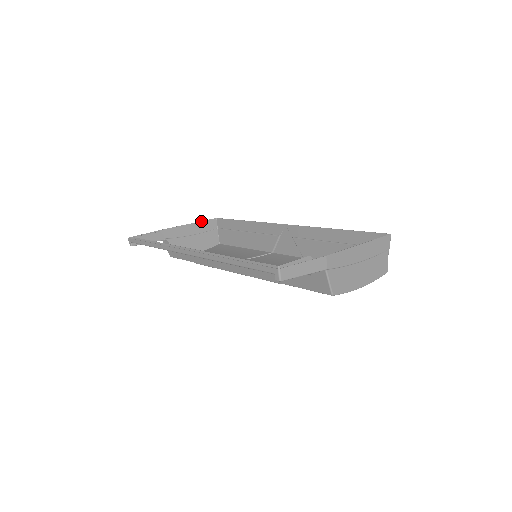
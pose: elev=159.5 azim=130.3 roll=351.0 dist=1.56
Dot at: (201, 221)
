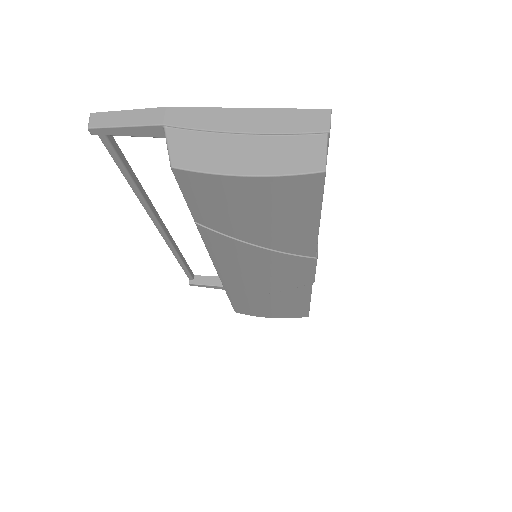
Dot at: occluded
